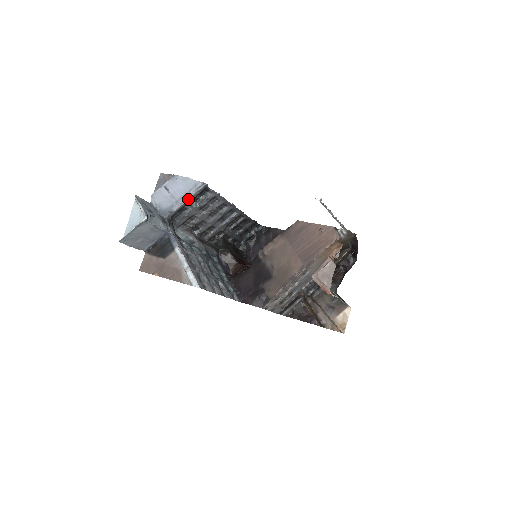
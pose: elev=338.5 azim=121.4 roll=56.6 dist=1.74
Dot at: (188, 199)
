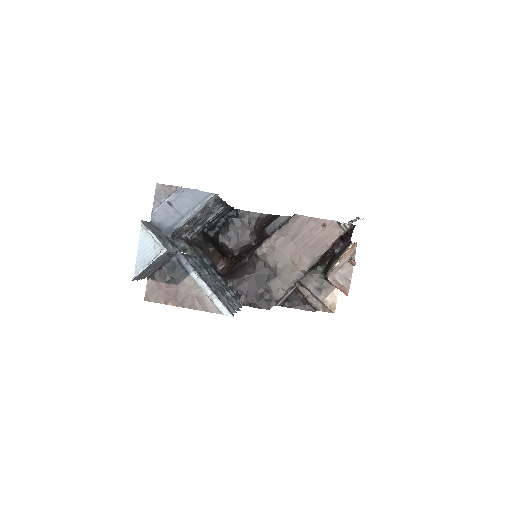
Dot at: (196, 213)
